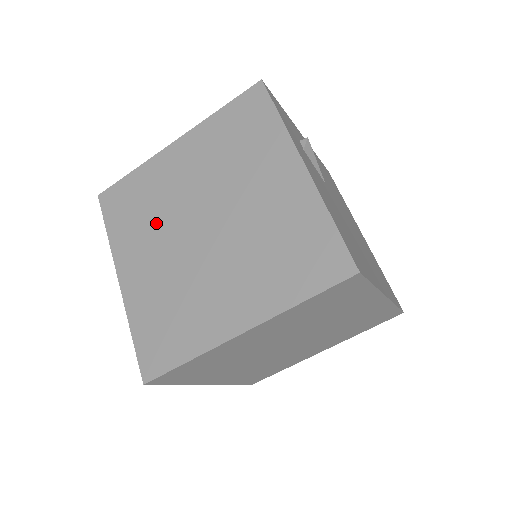
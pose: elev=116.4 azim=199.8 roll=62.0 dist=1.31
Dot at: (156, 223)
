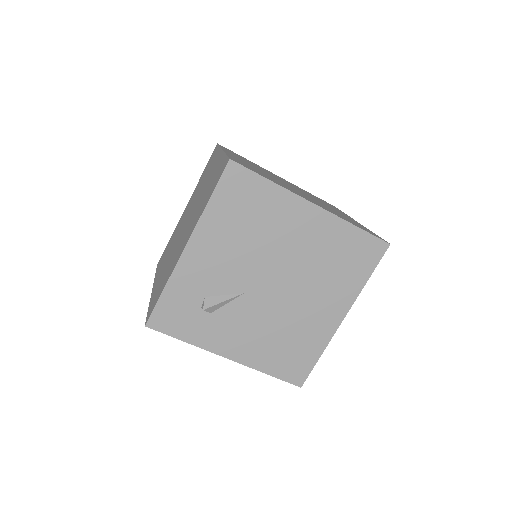
Dot at: occluded
